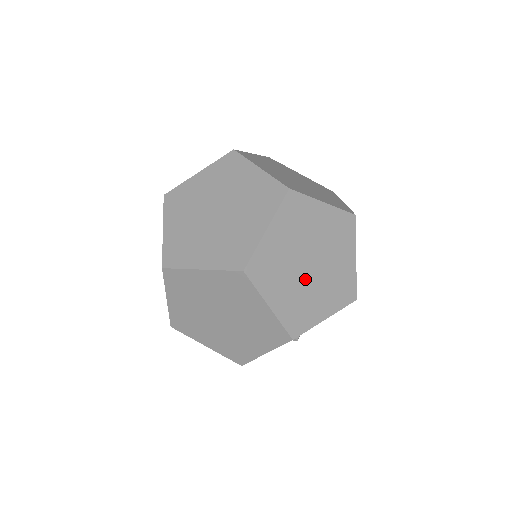
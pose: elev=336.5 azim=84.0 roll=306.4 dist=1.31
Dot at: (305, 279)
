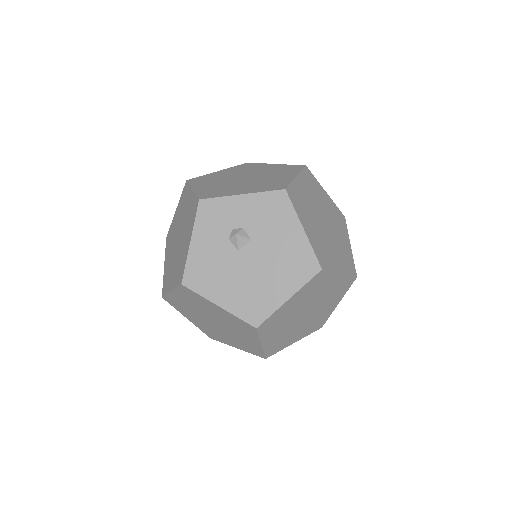
Dot at: occluded
